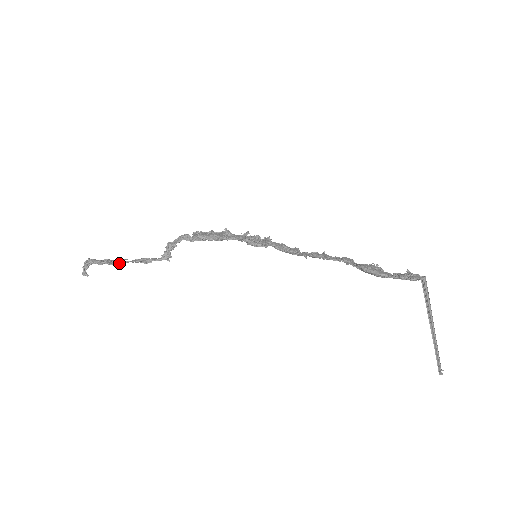
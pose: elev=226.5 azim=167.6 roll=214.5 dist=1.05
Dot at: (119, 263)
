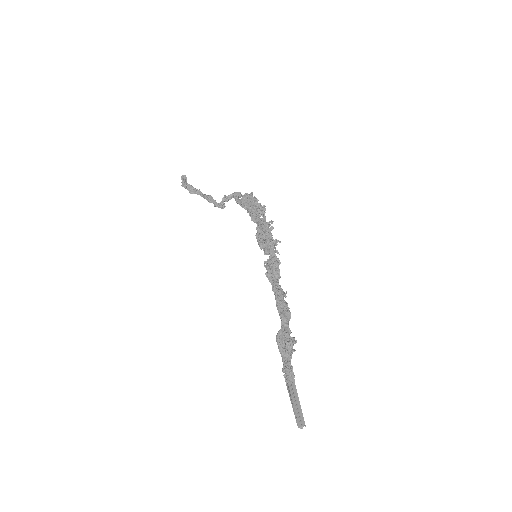
Dot at: (195, 193)
